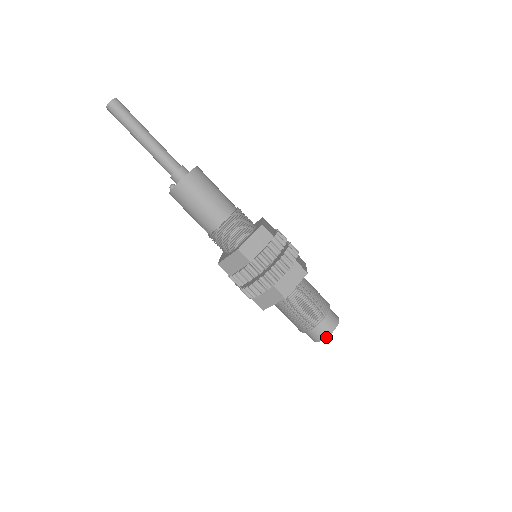
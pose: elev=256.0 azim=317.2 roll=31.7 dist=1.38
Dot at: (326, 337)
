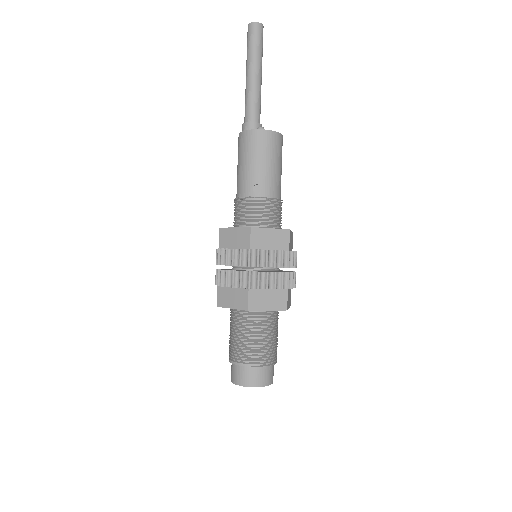
Dot at: (268, 385)
